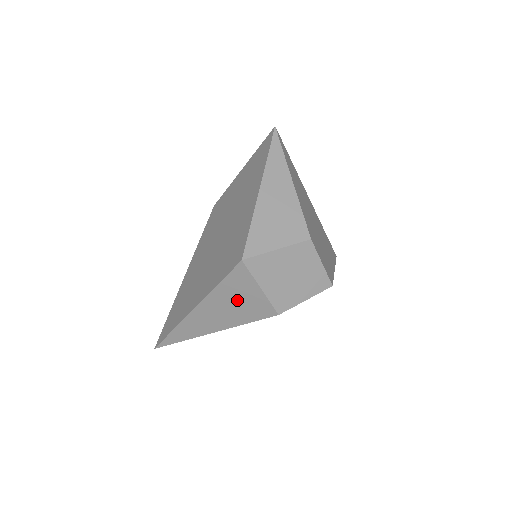
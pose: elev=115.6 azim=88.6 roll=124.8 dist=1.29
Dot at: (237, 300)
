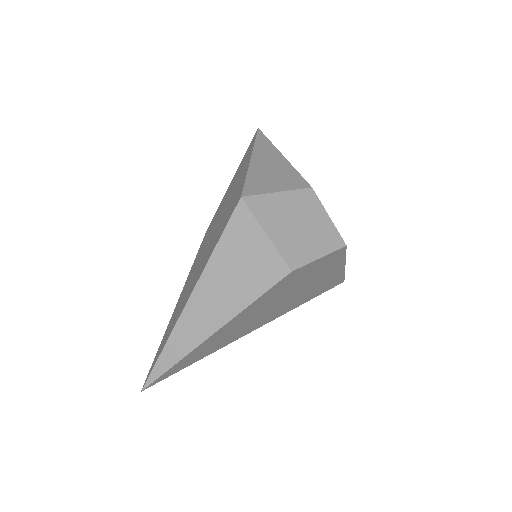
Dot at: (240, 263)
